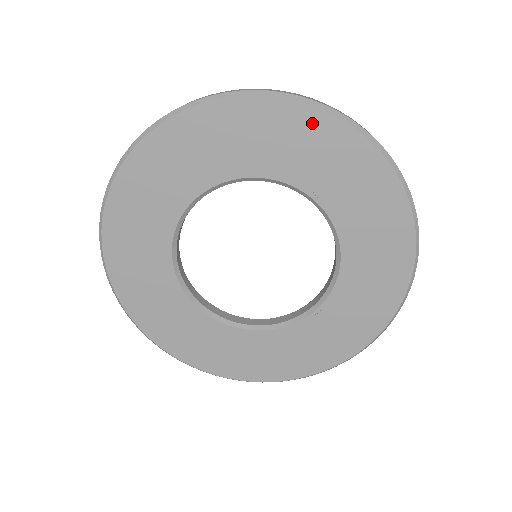
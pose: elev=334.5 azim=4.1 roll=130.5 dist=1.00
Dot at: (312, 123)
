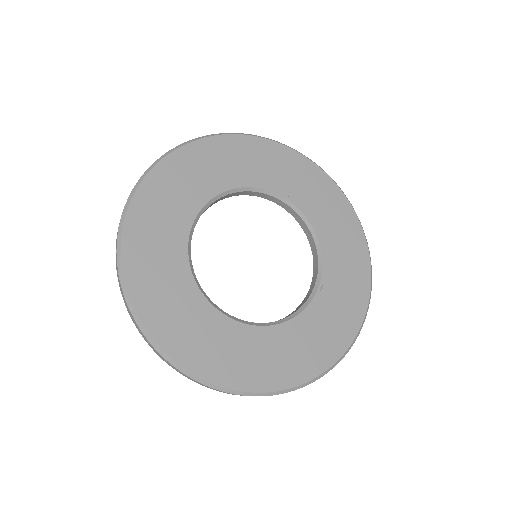
Dot at: (265, 148)
